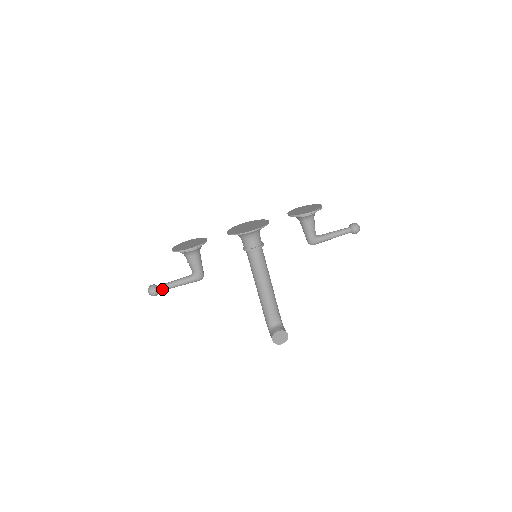
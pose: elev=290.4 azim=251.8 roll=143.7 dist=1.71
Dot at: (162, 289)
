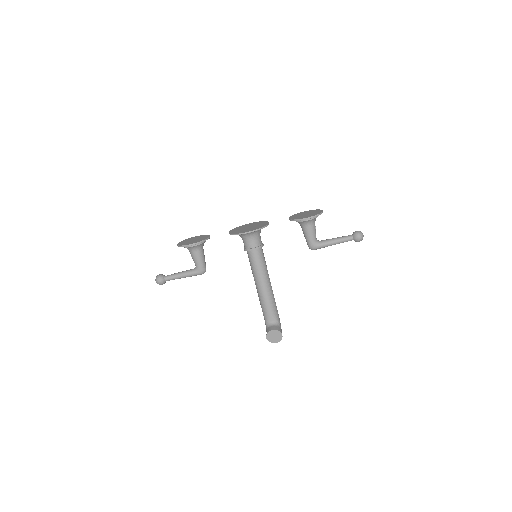
Dot at: (168, 279)
